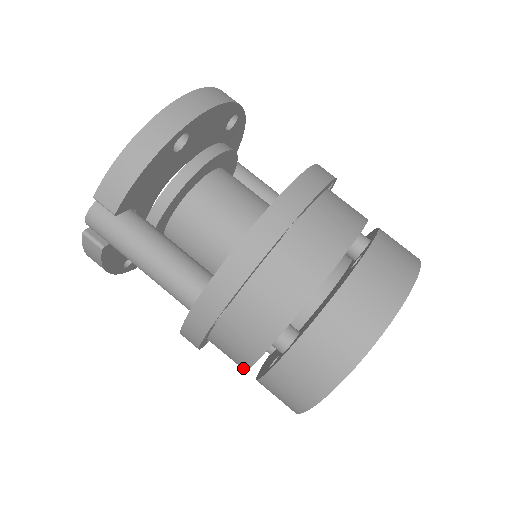
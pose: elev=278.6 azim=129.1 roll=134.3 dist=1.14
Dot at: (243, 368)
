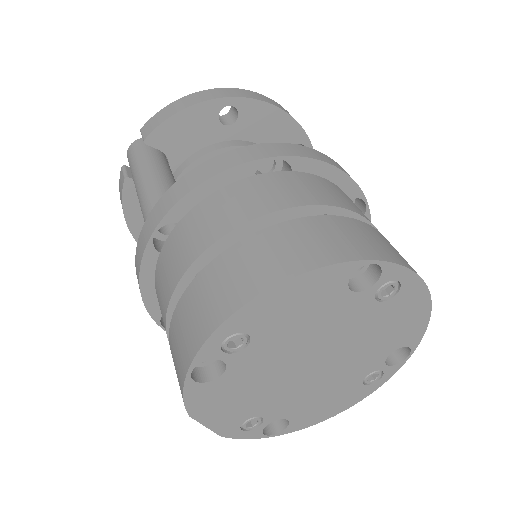
Dot at: (165, 328)
